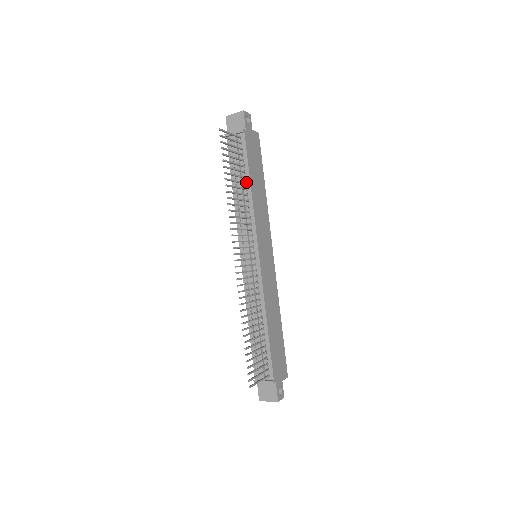
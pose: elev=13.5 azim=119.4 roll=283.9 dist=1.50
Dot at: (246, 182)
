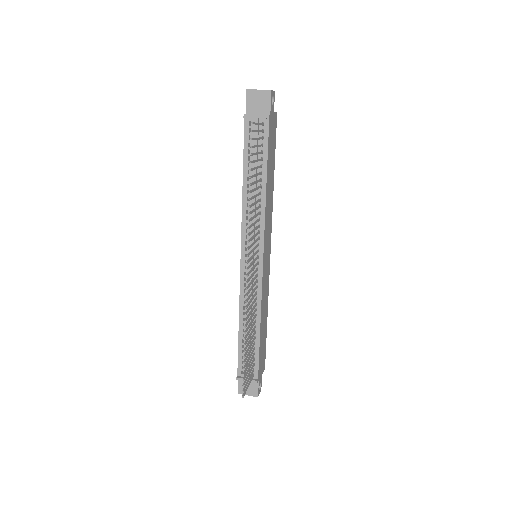
Dot at: (261, 177)
